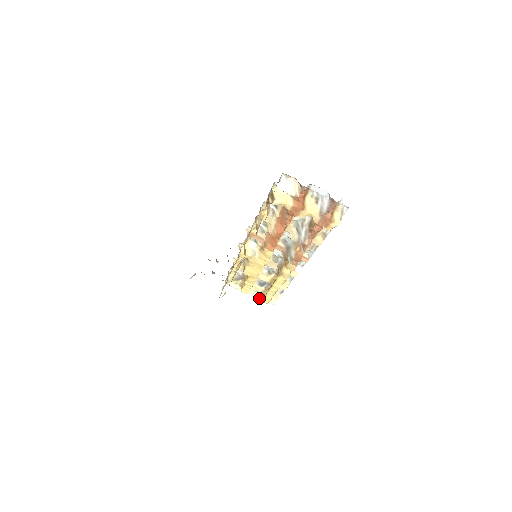
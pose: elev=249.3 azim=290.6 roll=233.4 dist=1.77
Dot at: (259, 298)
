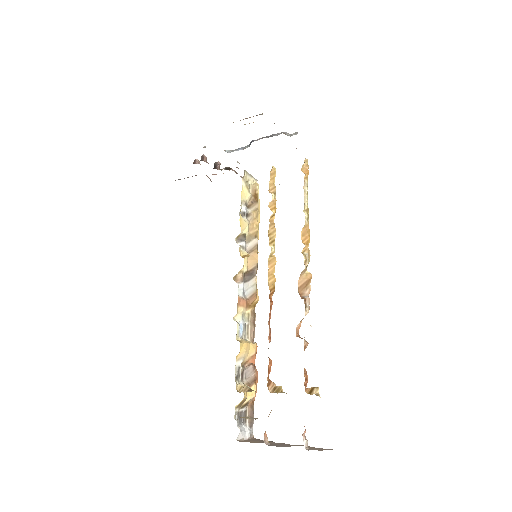
Dot at: occluded
